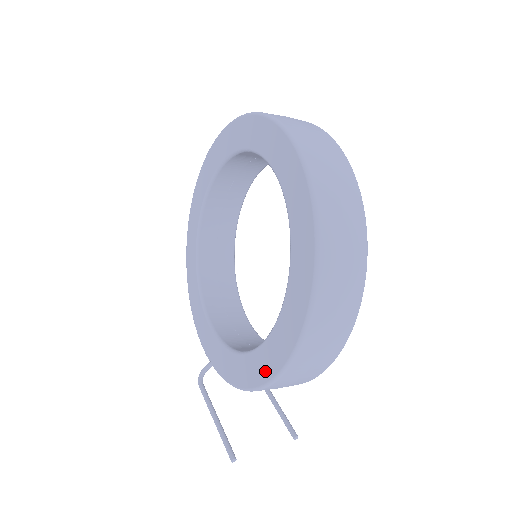
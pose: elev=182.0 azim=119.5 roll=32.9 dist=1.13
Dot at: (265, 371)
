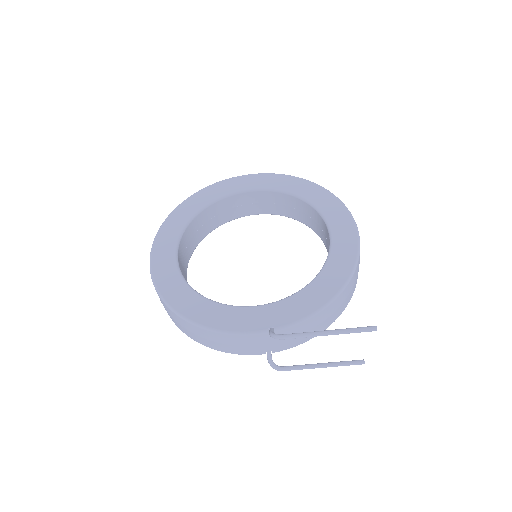
Dot at: (345, 266)
